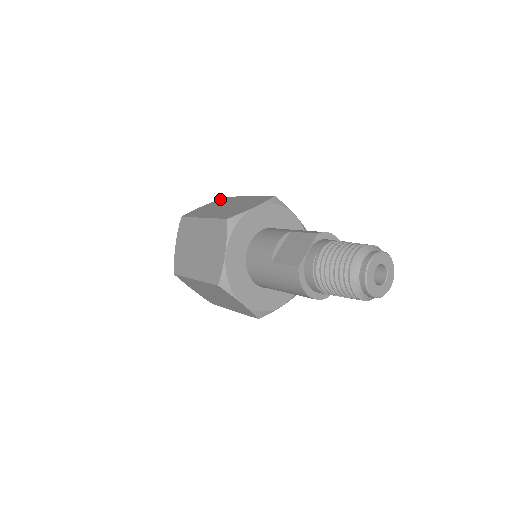
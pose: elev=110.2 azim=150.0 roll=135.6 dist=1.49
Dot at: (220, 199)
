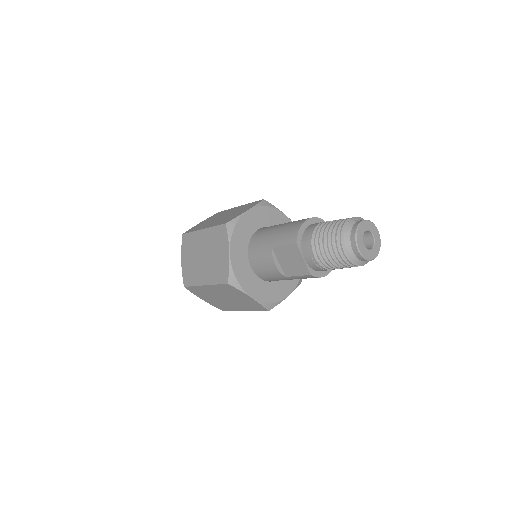
Dot at: (183, 242)
